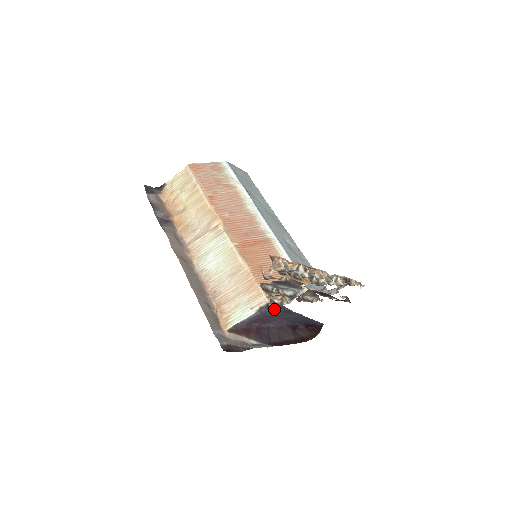
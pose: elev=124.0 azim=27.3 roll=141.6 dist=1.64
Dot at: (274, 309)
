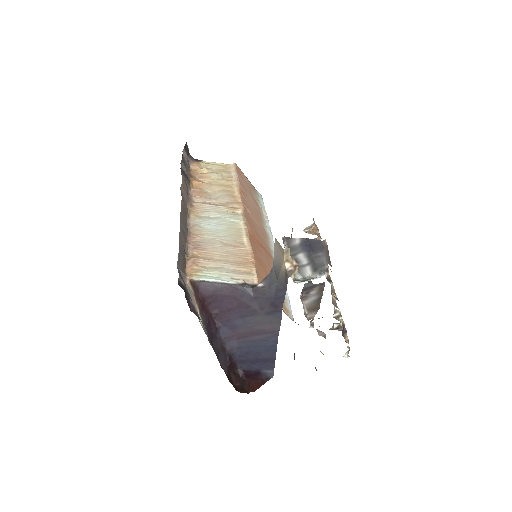
Dot at: (260, 292)
